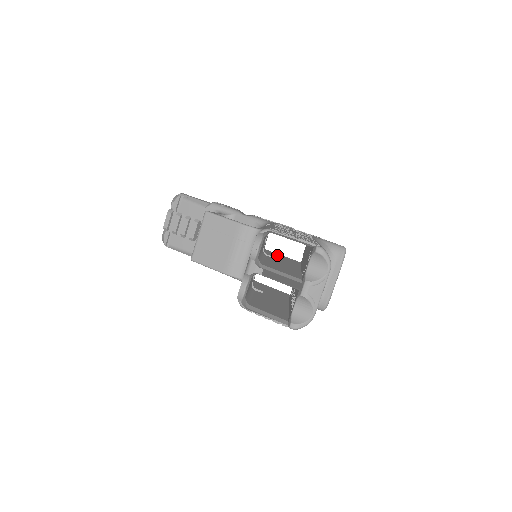
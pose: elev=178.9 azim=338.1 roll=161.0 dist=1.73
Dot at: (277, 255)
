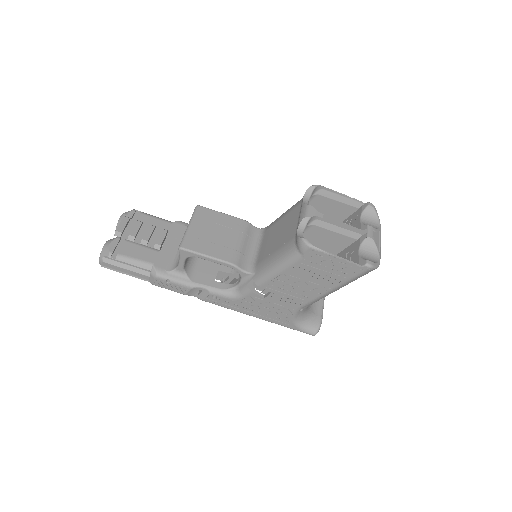
Dot at: occluded
